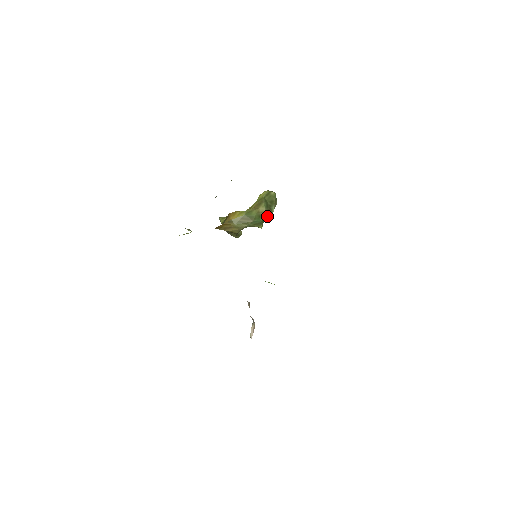
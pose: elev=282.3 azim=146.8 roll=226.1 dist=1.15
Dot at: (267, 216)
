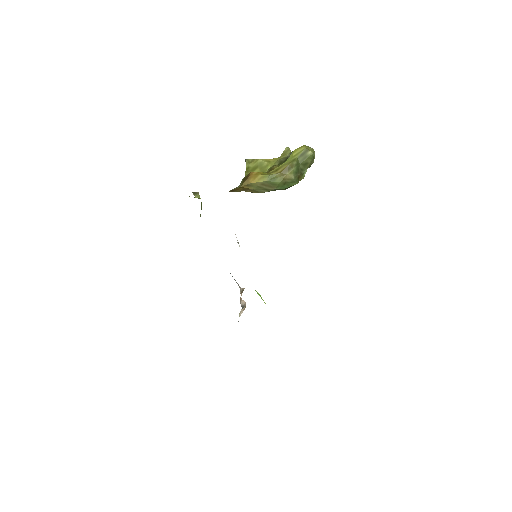
Dot at: (294, 183)
